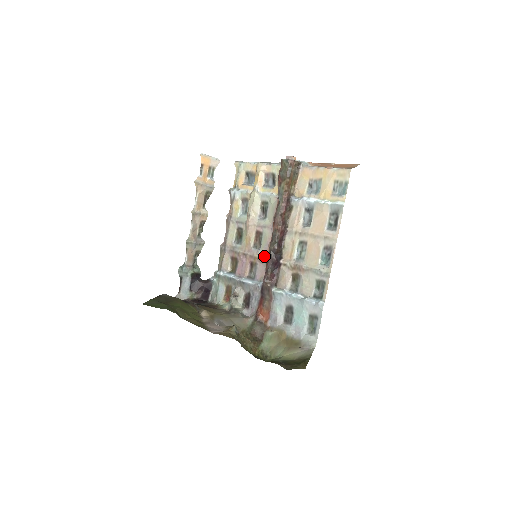
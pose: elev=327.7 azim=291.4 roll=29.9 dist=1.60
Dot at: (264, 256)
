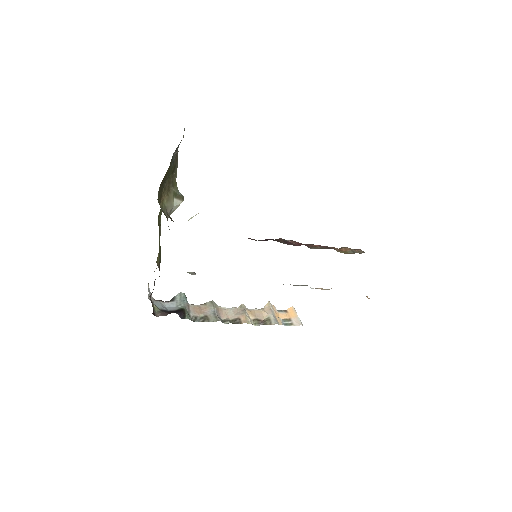
Dot at: occluded
